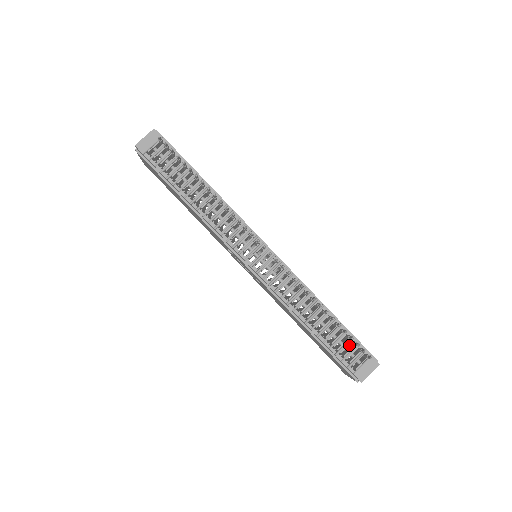
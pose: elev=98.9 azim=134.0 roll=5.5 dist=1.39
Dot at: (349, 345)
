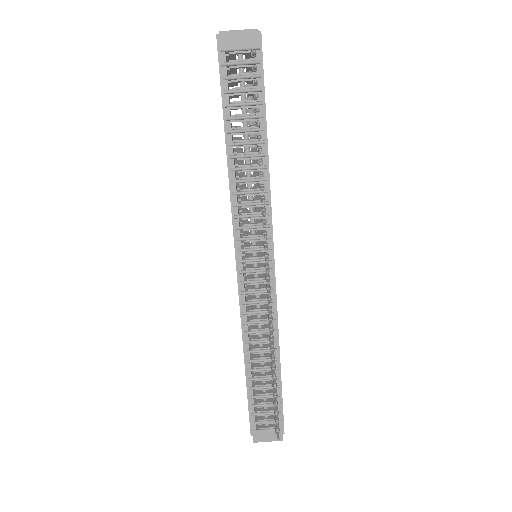
Dot at: occluded
